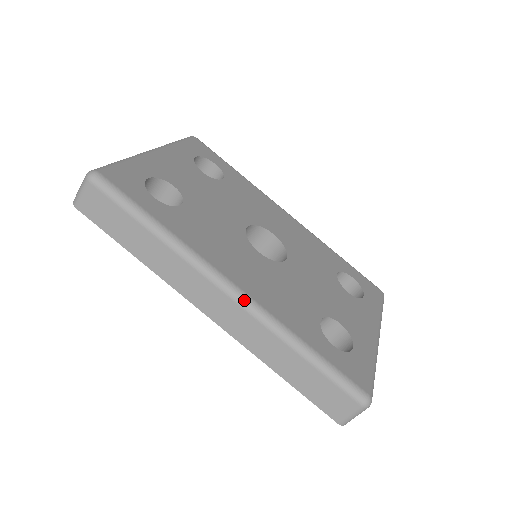
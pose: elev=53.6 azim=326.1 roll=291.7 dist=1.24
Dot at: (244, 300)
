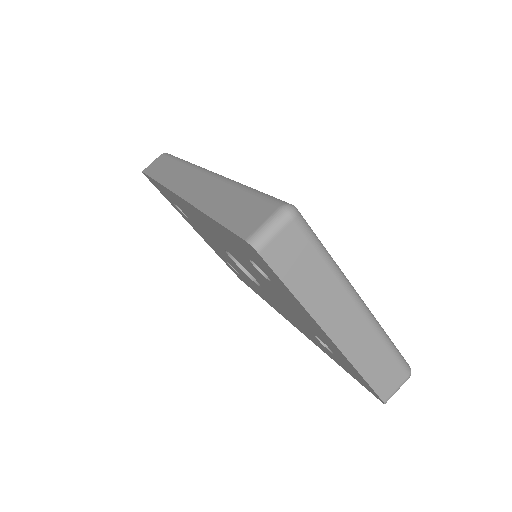
Dot at: (214, 173)
